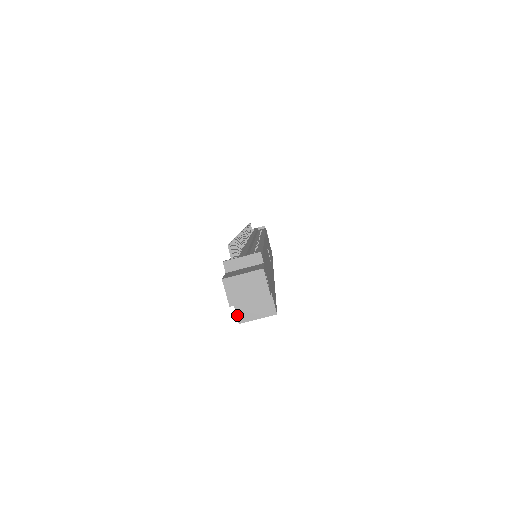
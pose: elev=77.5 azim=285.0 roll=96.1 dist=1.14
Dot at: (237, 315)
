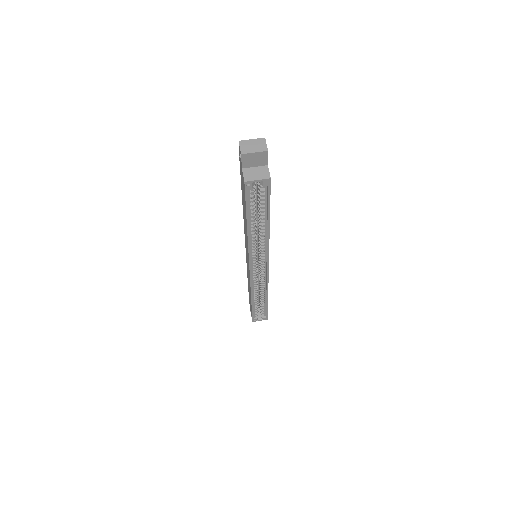
Dot at: (244, 177)
